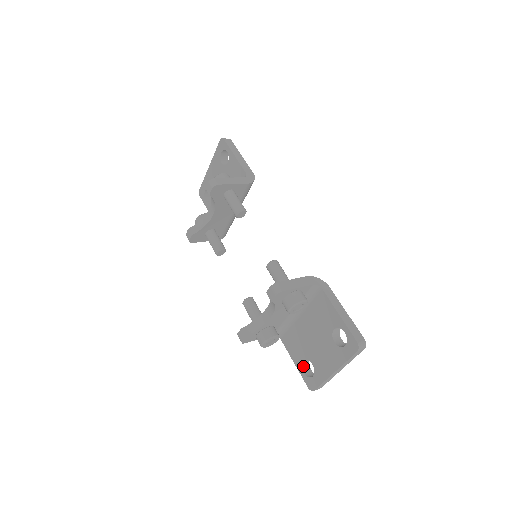
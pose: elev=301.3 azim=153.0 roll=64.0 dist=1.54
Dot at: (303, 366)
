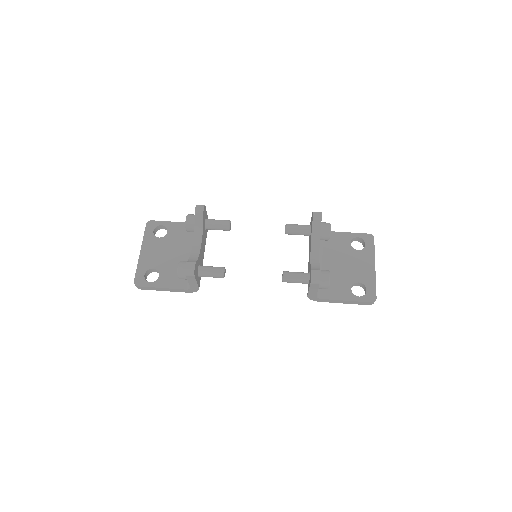
Dot at: (353, 295)
